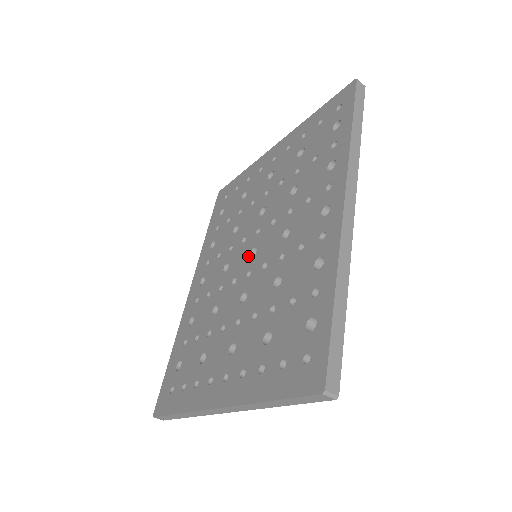
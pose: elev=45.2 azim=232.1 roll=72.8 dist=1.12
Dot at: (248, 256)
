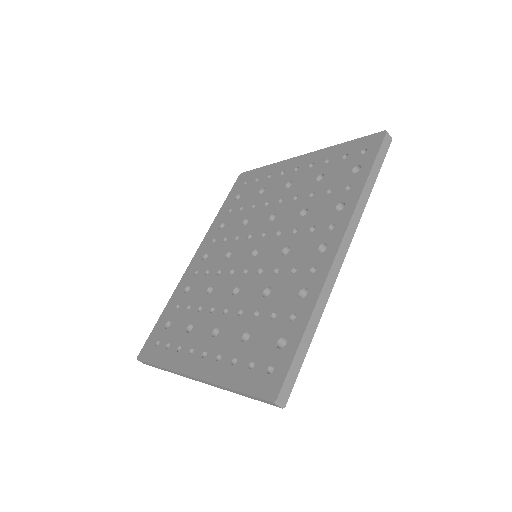
Dot at: (249, 254)
